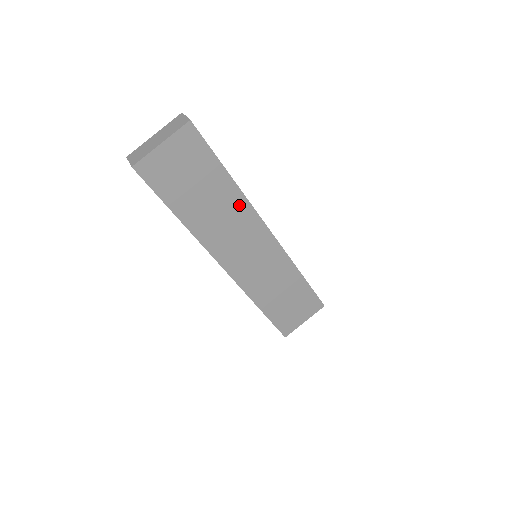
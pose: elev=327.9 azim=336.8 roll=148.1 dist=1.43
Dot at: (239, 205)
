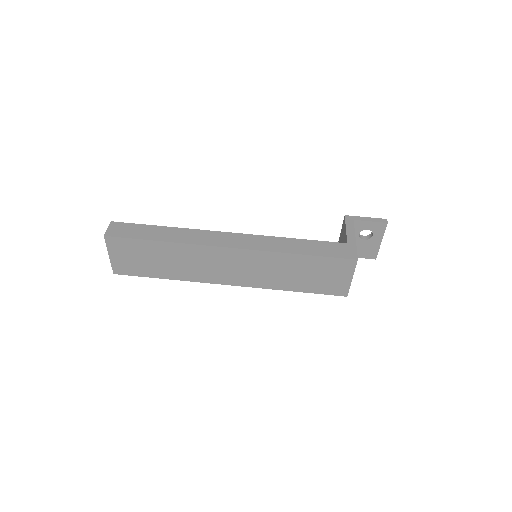
Dot at: (187, 250)
